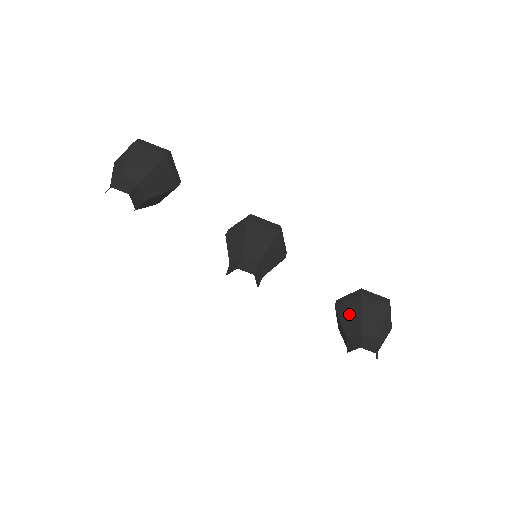
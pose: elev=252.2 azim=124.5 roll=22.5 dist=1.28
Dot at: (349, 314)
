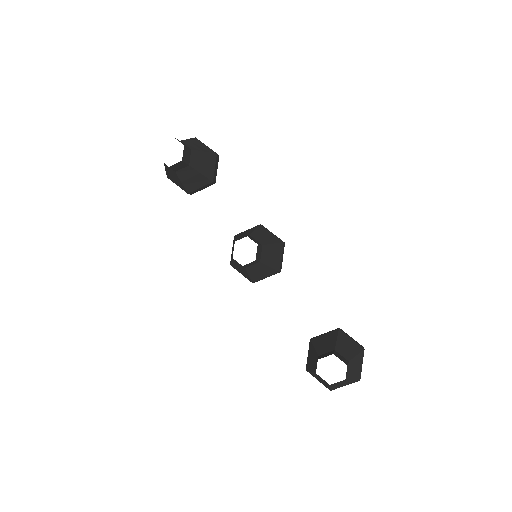
Dot at: (324, 341)
